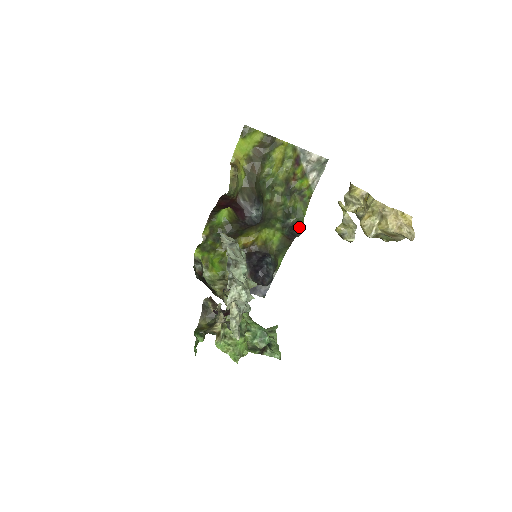
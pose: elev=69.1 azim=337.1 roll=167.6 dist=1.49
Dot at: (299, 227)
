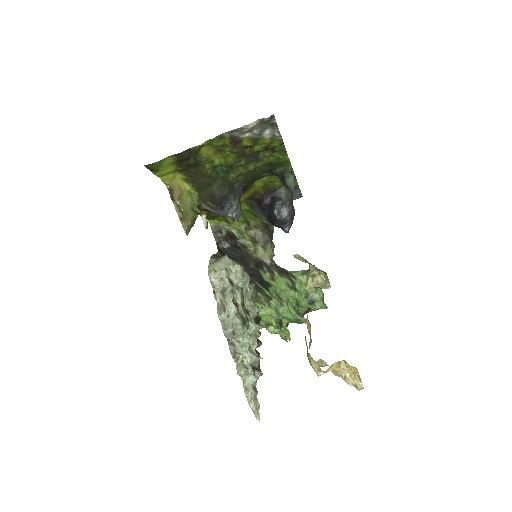
Dot at: (289, 180)
